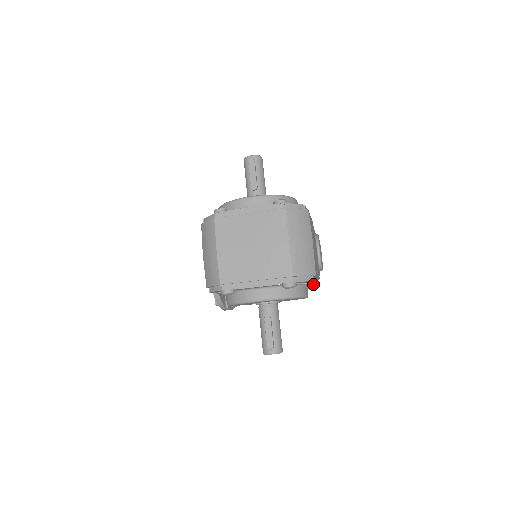
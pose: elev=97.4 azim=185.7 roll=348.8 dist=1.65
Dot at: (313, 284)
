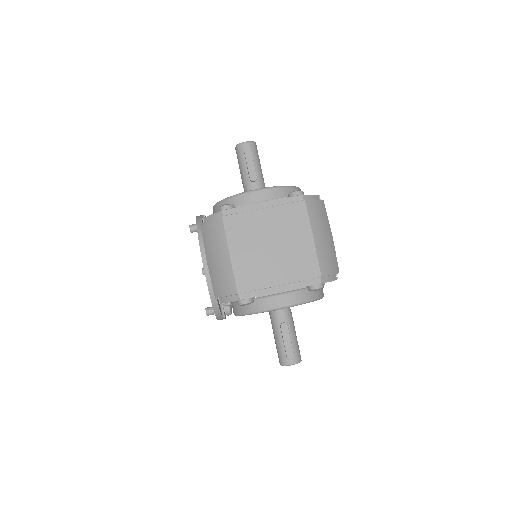
Dot at: occluded
